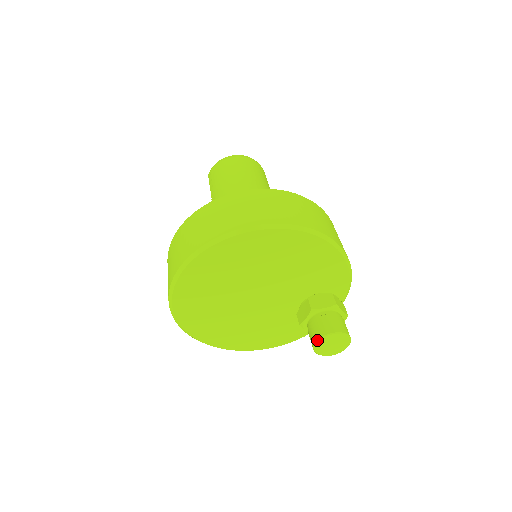
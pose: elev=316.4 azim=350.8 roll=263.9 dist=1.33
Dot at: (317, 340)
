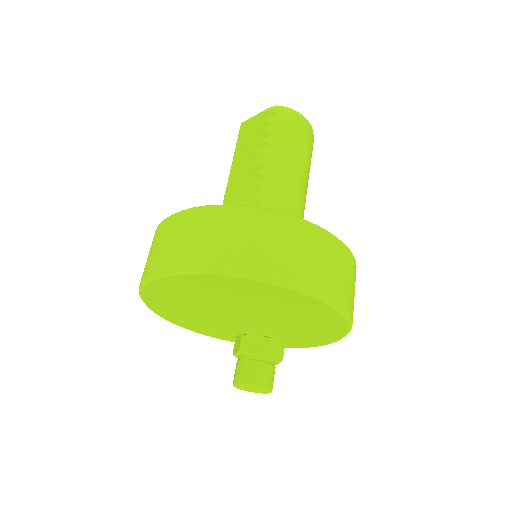
Dot at: (251, 384)
